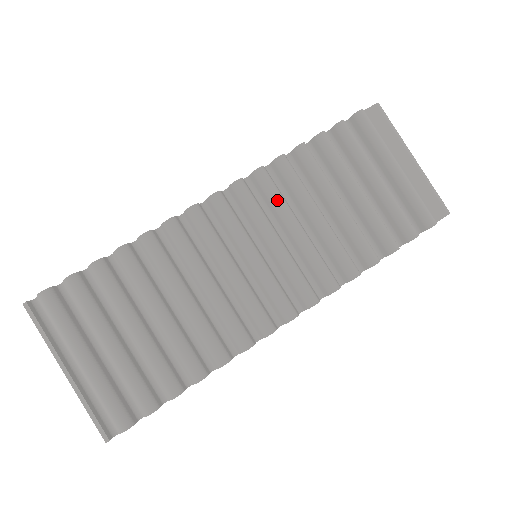
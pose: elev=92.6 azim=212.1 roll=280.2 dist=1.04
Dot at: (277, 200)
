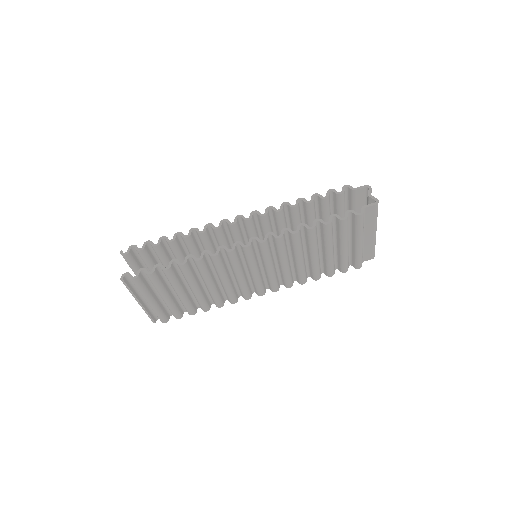
Dot at: (282, 253)
